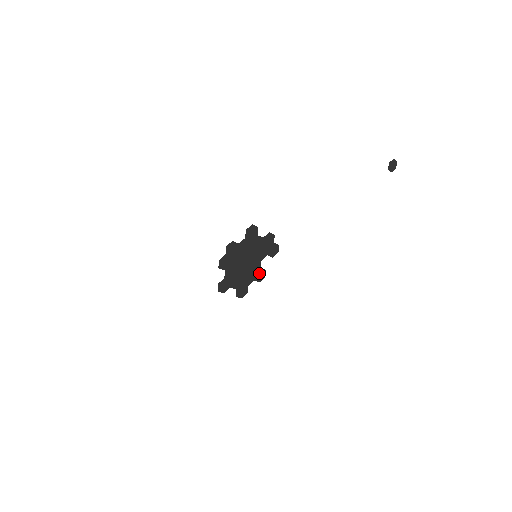
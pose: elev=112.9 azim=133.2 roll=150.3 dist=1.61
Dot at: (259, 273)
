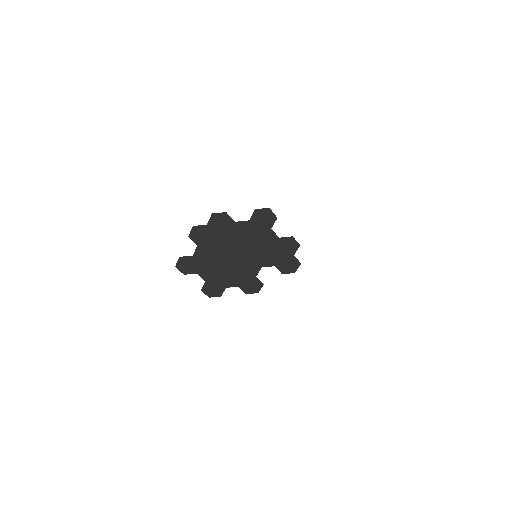
Dot at: (251, 282)
